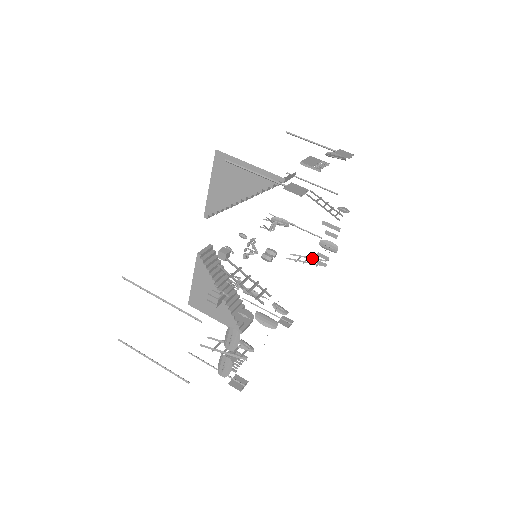
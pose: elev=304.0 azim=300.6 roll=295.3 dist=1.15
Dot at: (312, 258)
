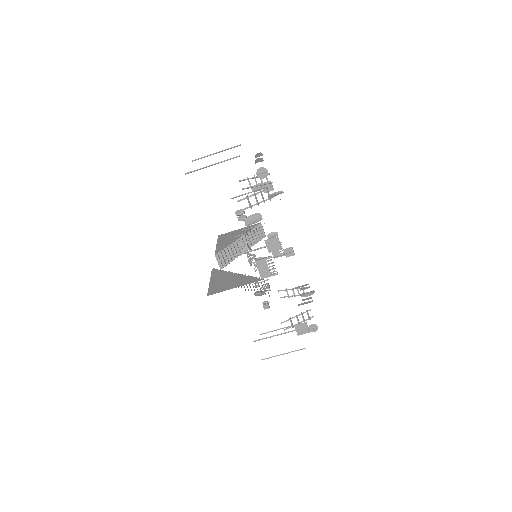
Dot at: occluded
